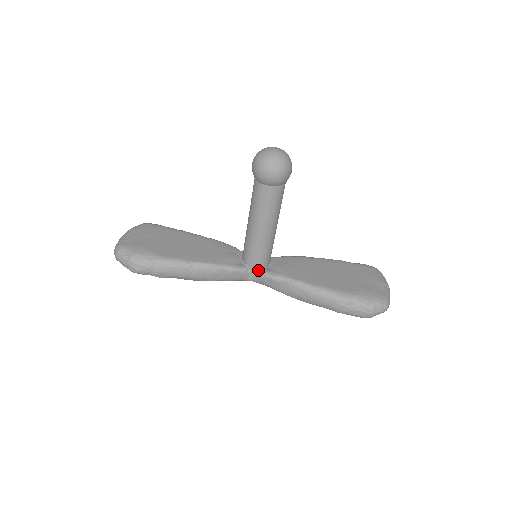
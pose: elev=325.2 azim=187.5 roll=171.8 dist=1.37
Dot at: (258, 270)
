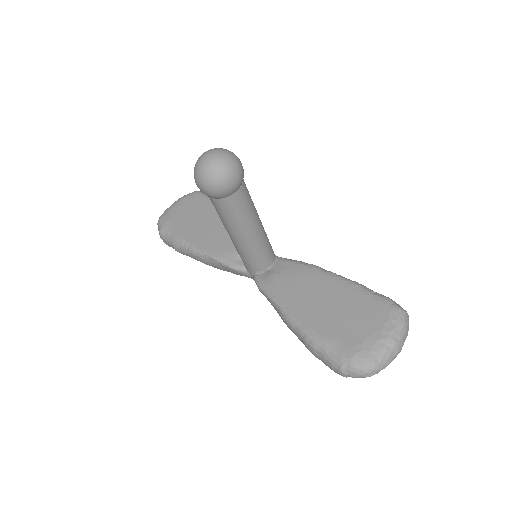
Dot at: (253, 273)
